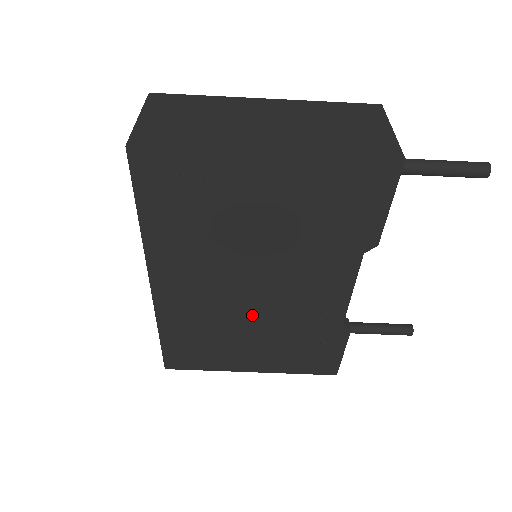
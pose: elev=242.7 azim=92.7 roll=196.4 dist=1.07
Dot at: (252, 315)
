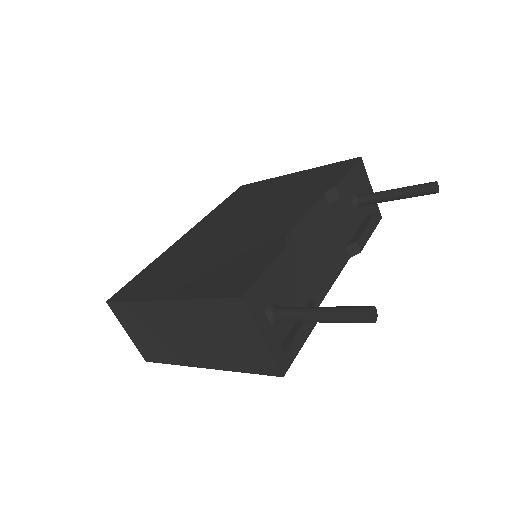
Dot at: occluded
